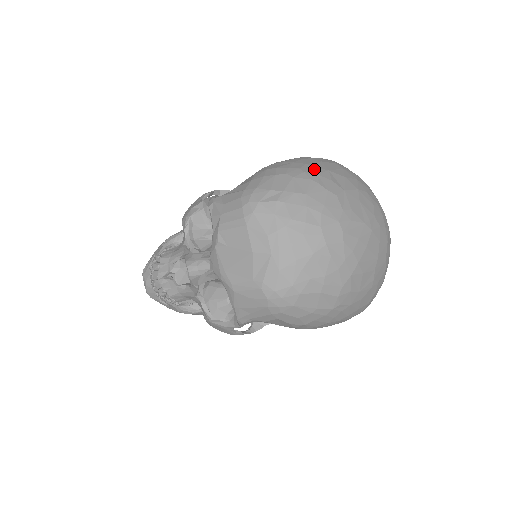
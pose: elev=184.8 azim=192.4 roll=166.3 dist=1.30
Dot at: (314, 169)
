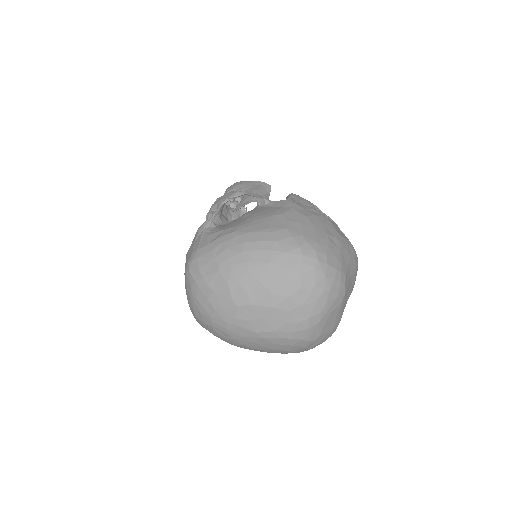
Dot at: (243, 273)
